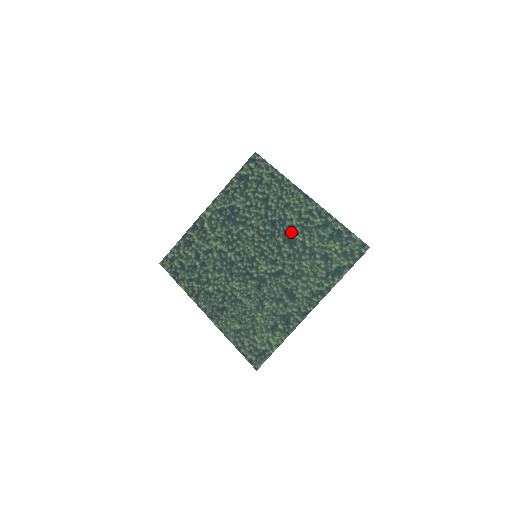
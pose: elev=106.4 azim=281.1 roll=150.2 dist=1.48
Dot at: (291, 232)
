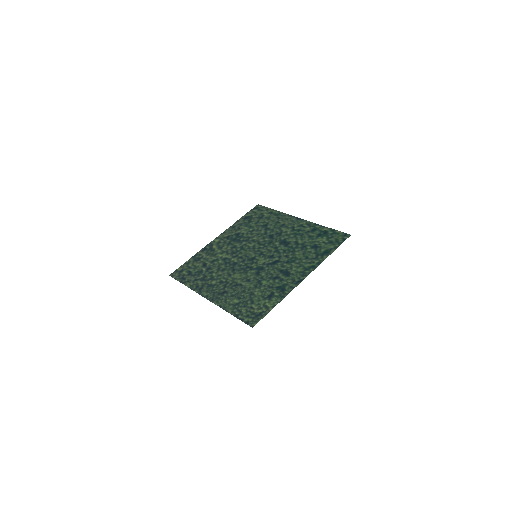
Dot at: (286, 238)
